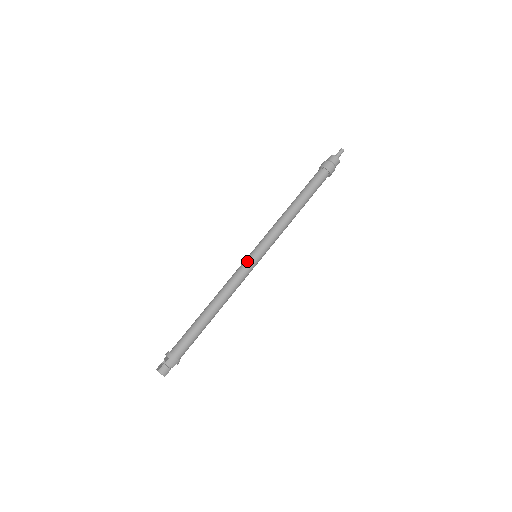
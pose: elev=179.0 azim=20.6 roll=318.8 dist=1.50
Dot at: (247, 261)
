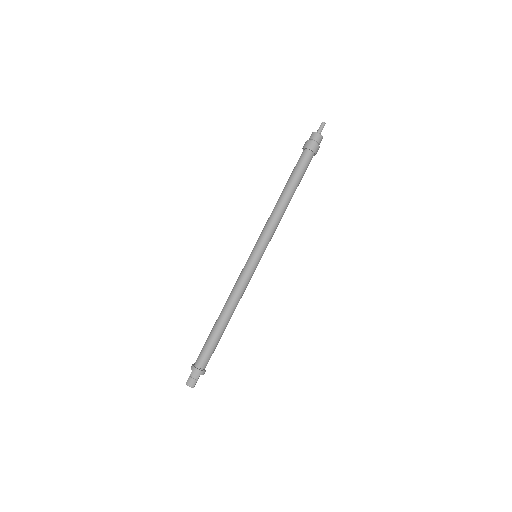
Dot at: (246, 263)
